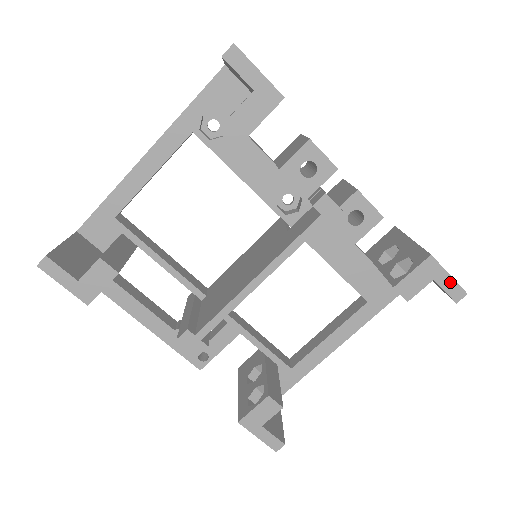
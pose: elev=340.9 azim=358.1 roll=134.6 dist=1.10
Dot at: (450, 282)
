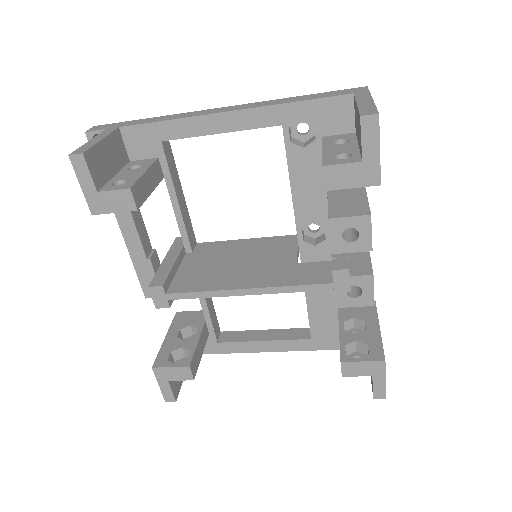
Dot at: (382, 385)
